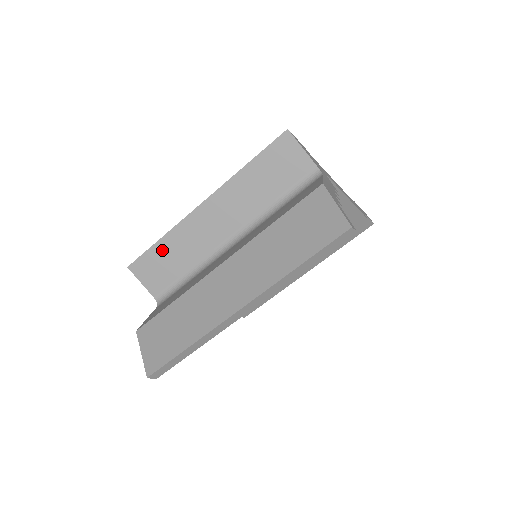
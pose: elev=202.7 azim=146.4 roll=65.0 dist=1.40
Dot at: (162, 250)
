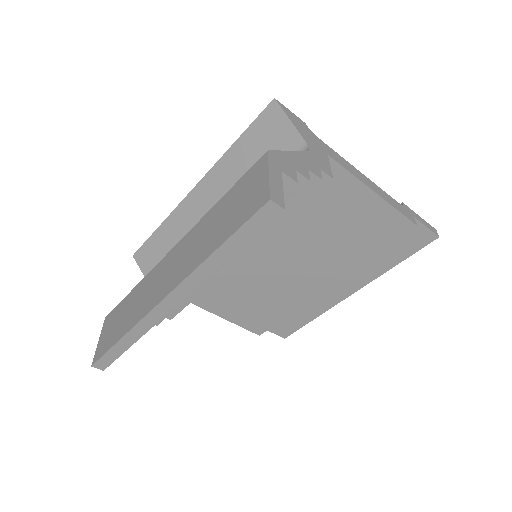
Dot at: (160, 239)
